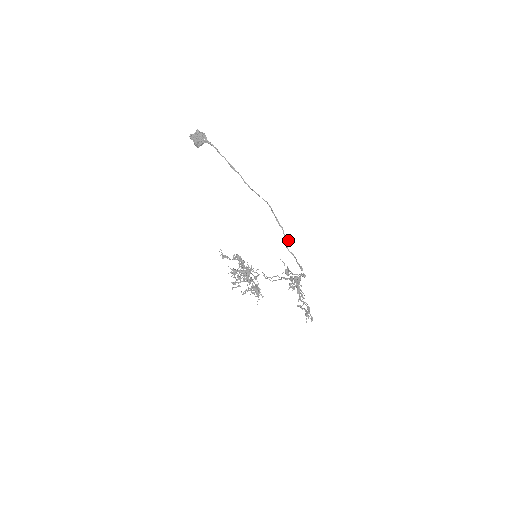
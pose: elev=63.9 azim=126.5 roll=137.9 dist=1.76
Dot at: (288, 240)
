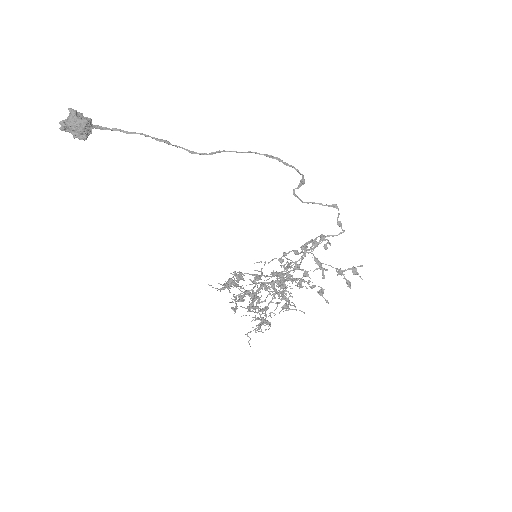
Dot at: occluded
